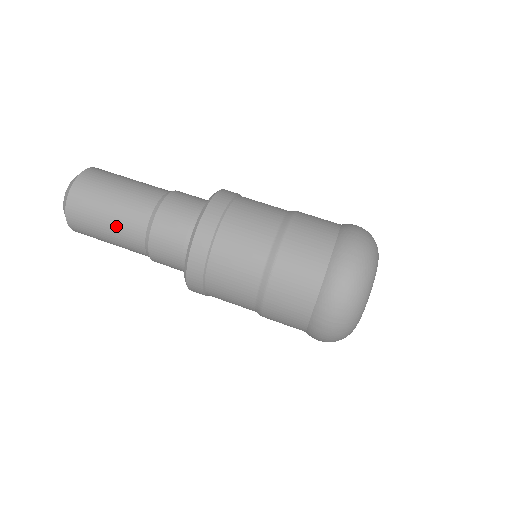
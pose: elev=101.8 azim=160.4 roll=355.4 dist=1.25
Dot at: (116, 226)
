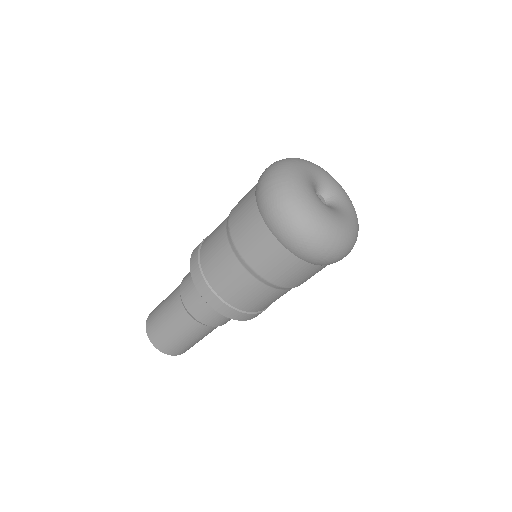
Dot at: (167, 303)
